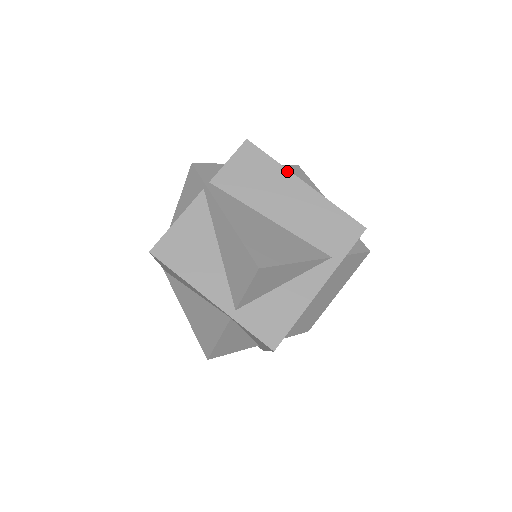
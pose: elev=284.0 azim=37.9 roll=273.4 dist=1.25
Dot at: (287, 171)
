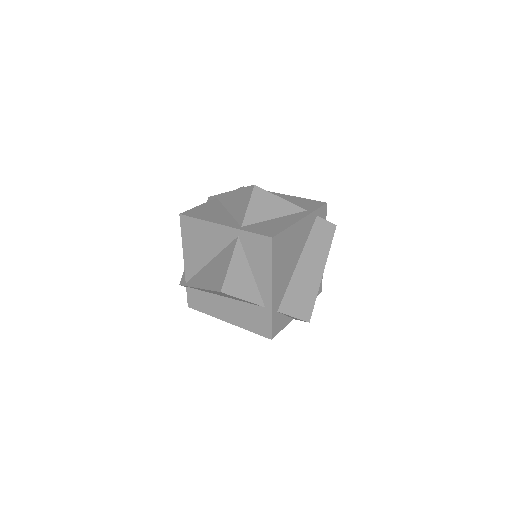
Dot at: (270, 192)
